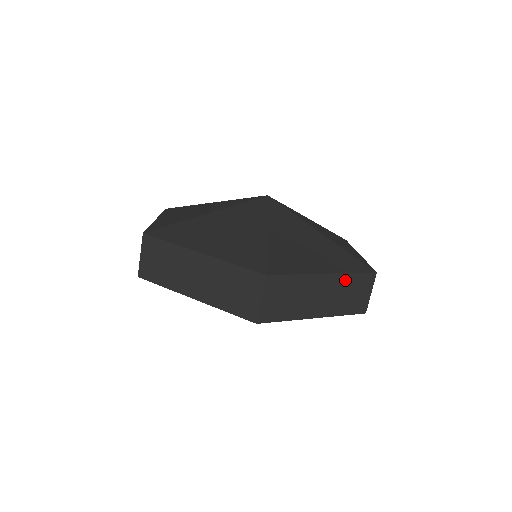
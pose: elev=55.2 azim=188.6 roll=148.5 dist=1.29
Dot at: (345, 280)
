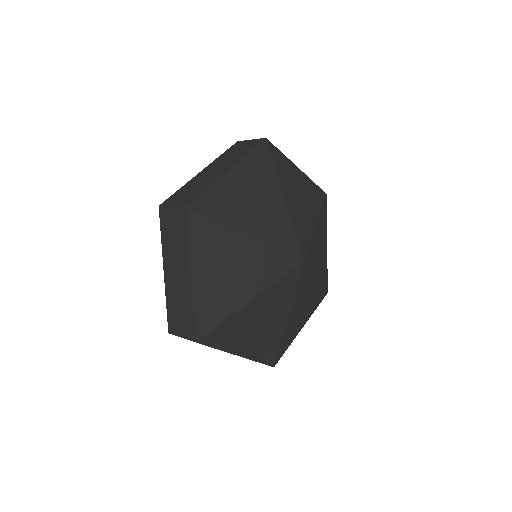
Dot at: occluded
